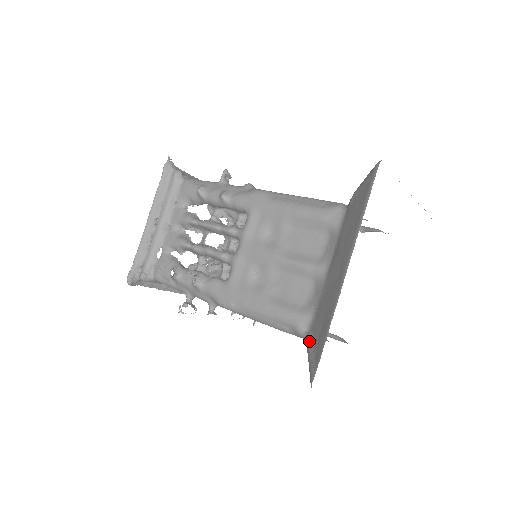
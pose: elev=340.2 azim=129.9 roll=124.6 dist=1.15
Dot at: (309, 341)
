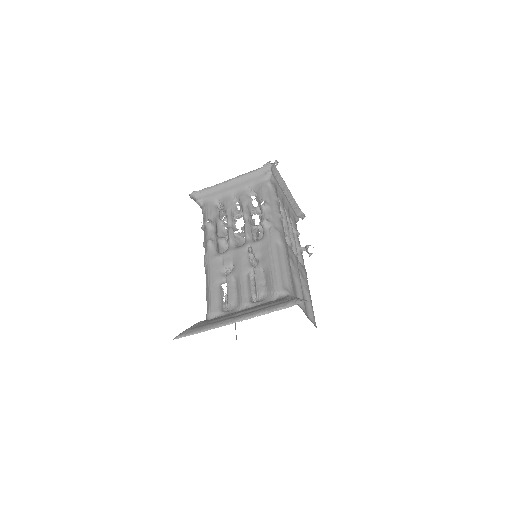
Dot at: occluded
